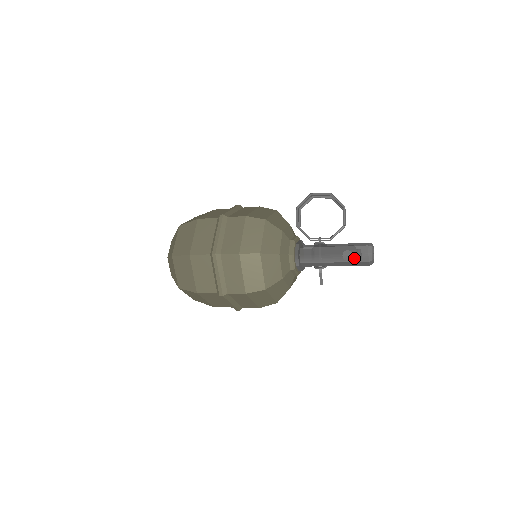
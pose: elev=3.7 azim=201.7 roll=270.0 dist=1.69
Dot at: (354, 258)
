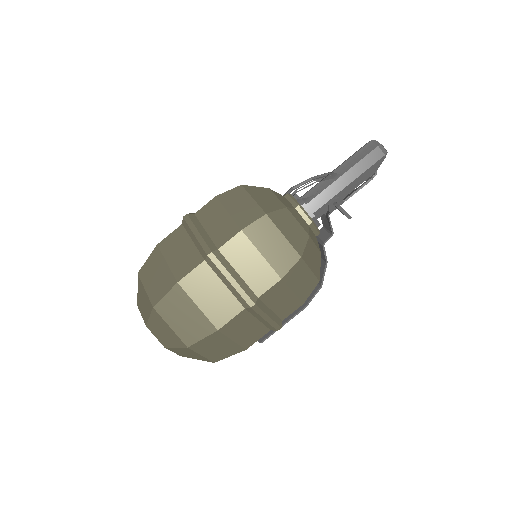
Dot at: (360, 155)
